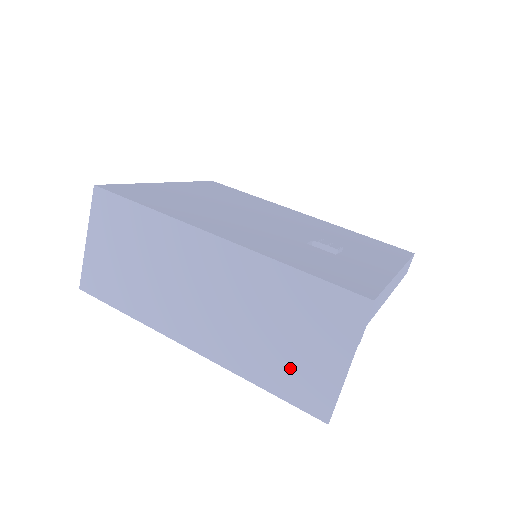
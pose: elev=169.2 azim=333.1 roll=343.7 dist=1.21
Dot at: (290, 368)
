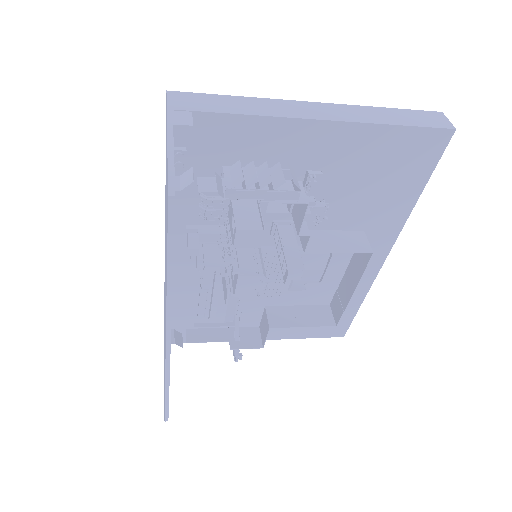
Dot at: occluded
